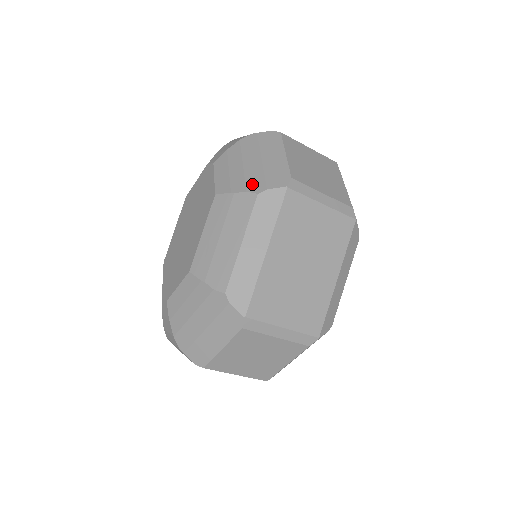
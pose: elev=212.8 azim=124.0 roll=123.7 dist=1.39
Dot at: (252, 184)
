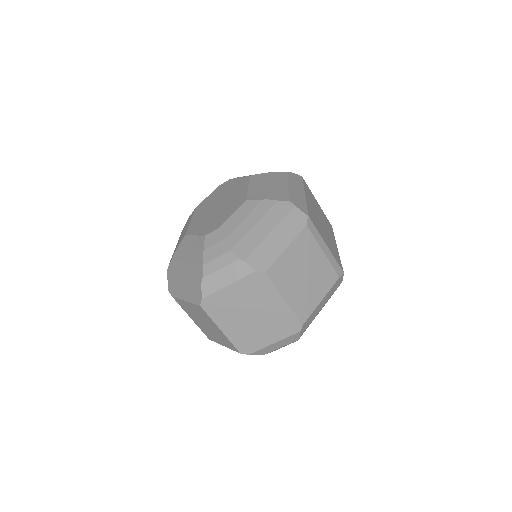
Dot at: occluded
